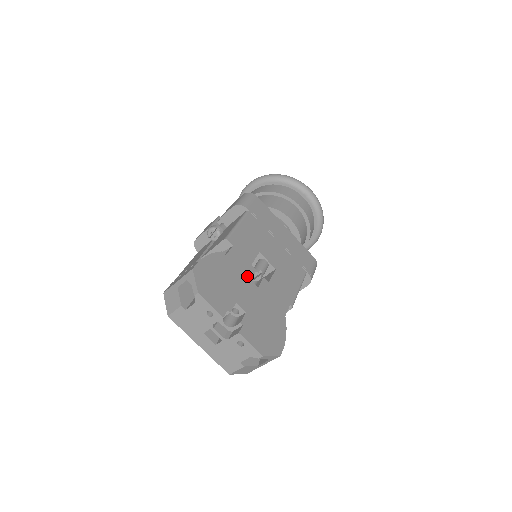
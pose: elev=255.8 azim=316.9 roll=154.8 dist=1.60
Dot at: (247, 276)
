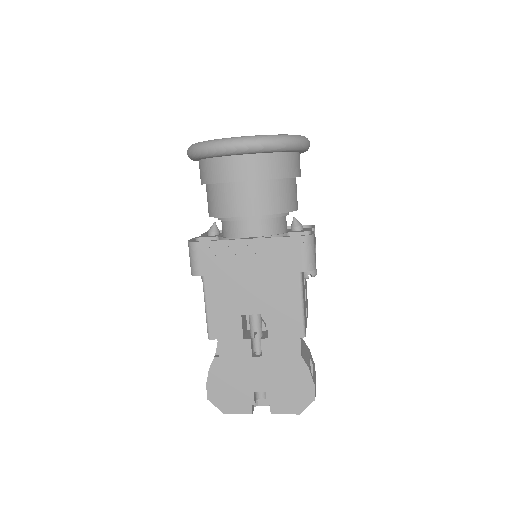
Dot at: (247, 356)
